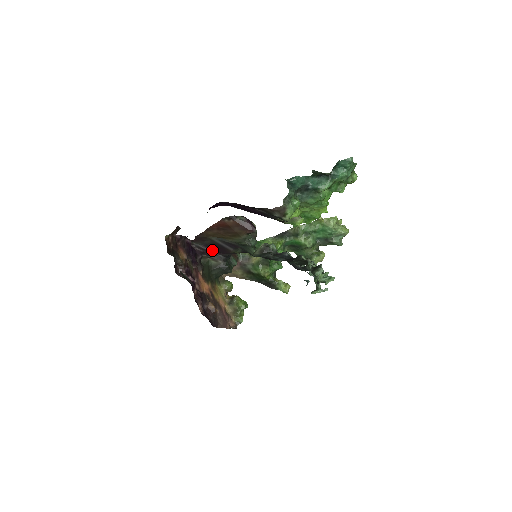
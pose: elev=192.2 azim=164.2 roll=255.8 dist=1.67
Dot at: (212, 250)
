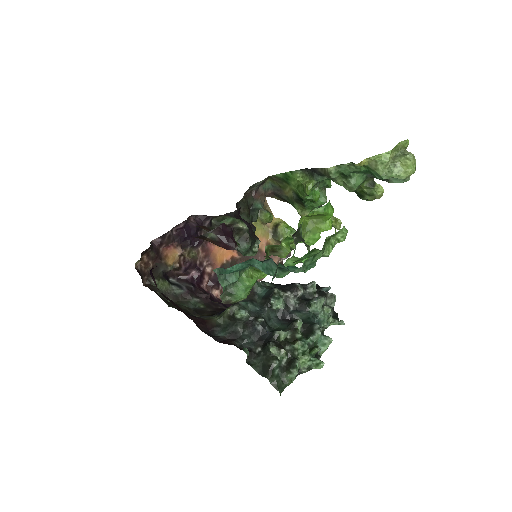
Dot at: occluded
